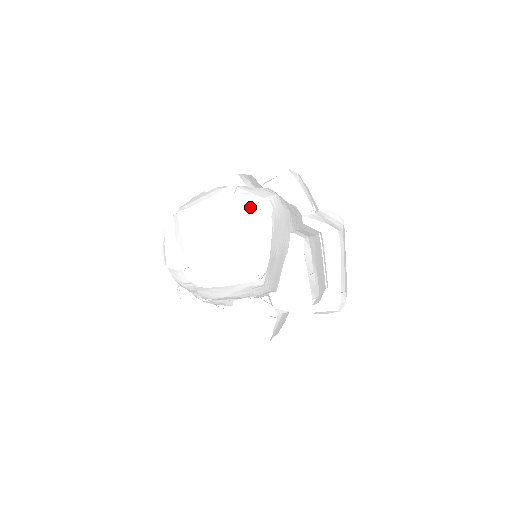
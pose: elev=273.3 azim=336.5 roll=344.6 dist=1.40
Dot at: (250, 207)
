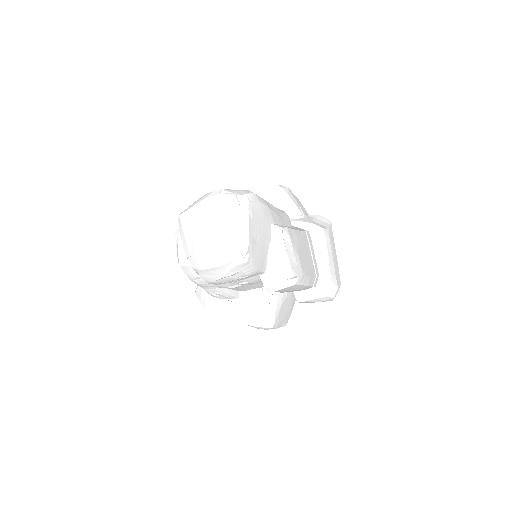
Dot at: (231, 202)
